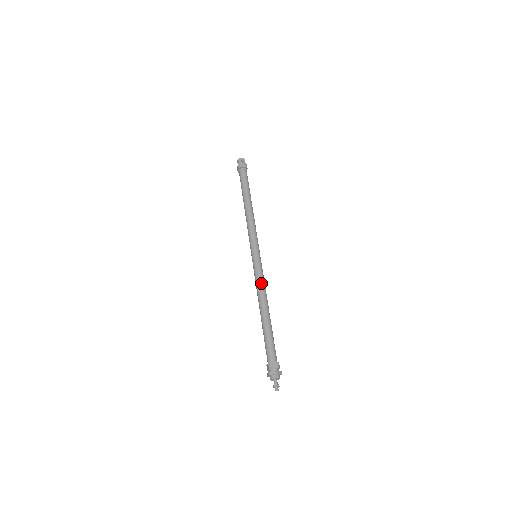
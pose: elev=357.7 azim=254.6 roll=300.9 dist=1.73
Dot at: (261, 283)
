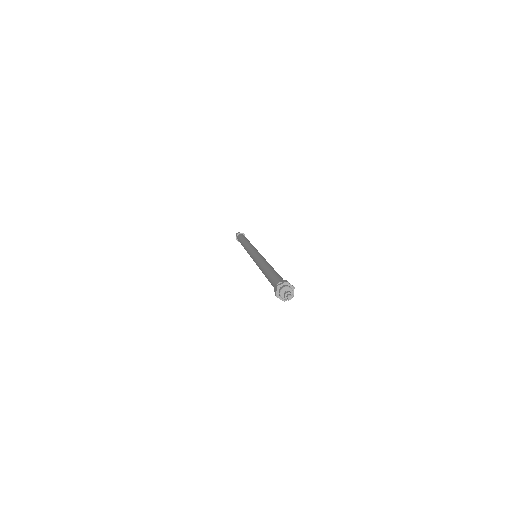
Dot at: (262, 258)
